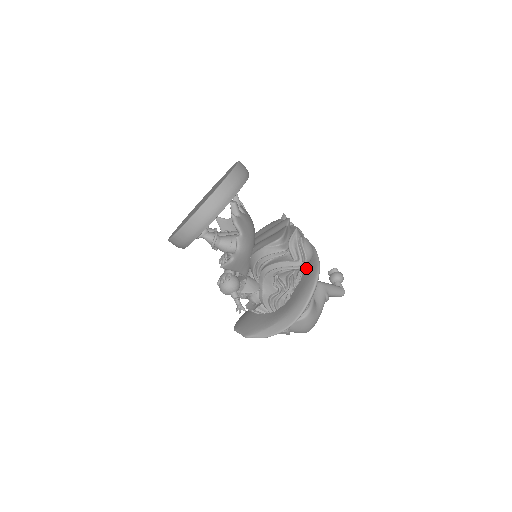
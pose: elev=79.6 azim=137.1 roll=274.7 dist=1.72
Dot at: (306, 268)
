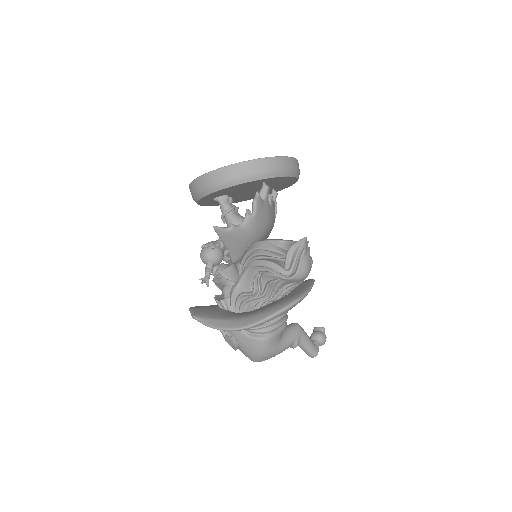
Dot at: (293, 292)
